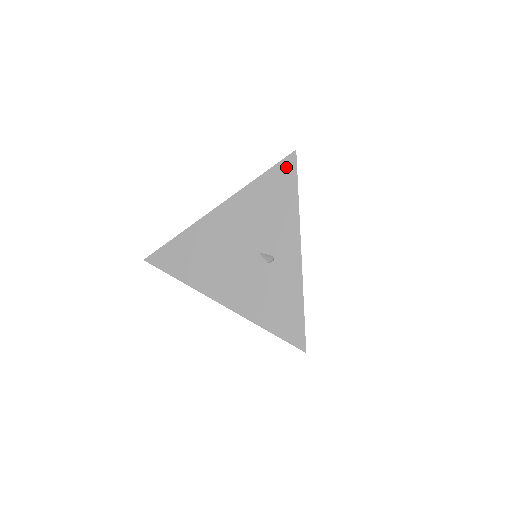
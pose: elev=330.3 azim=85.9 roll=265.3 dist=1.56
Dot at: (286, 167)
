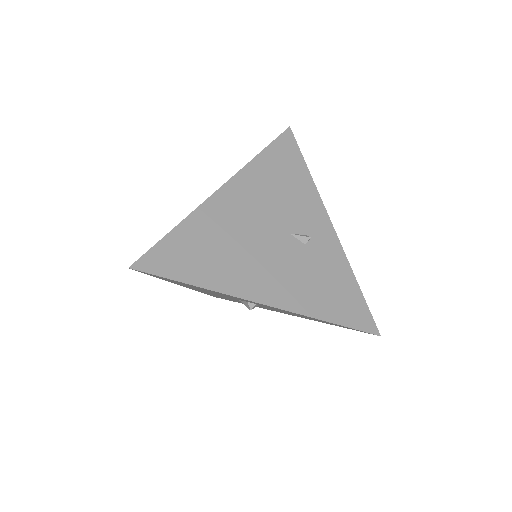
Dot at: (286, 142)
